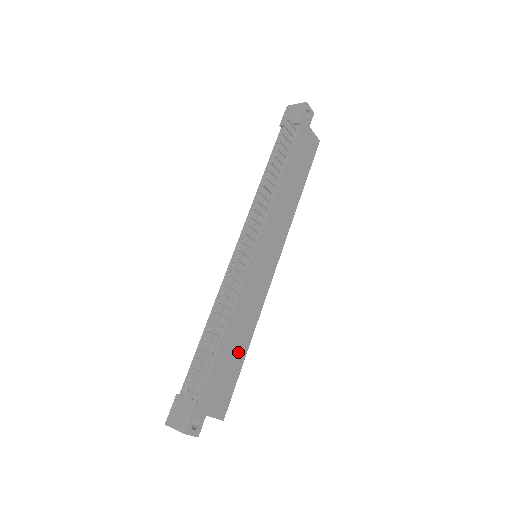
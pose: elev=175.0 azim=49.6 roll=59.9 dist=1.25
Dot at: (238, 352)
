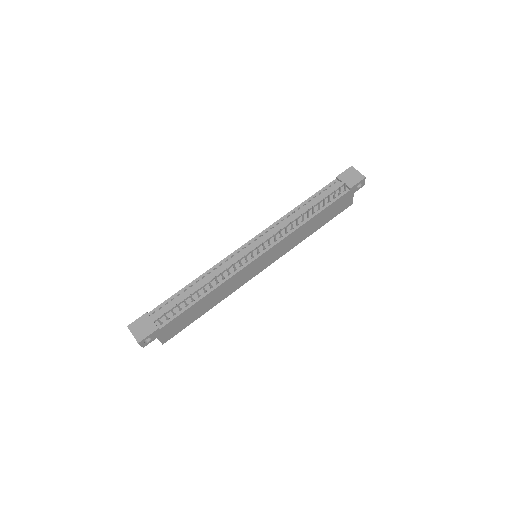
Dot at: (202, 310)
